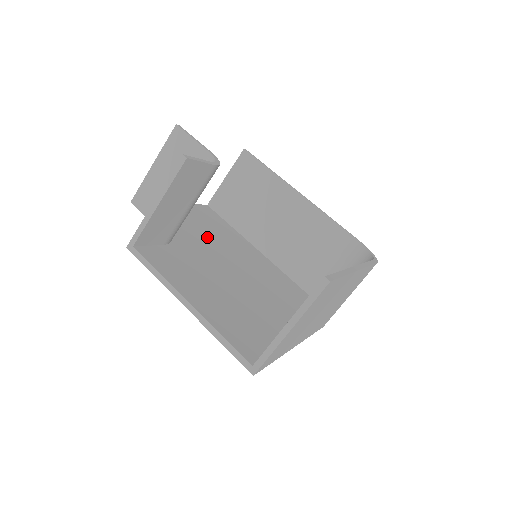
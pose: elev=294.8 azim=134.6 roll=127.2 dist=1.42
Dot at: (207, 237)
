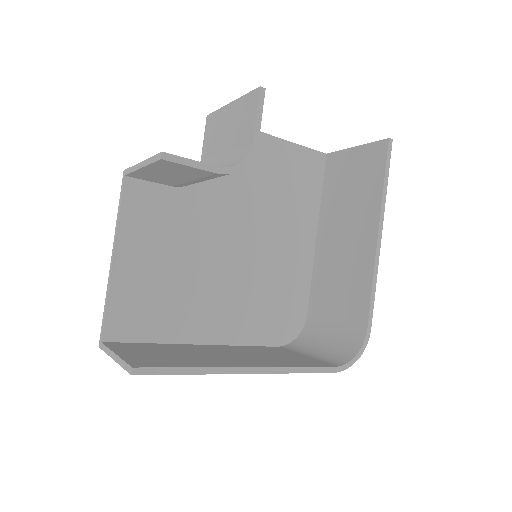
Dot at: (254, 196)
